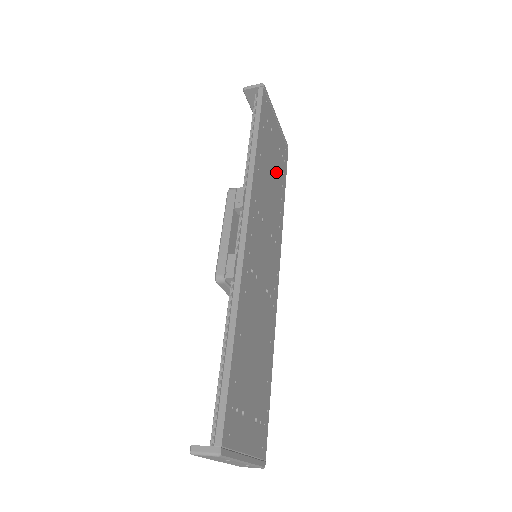
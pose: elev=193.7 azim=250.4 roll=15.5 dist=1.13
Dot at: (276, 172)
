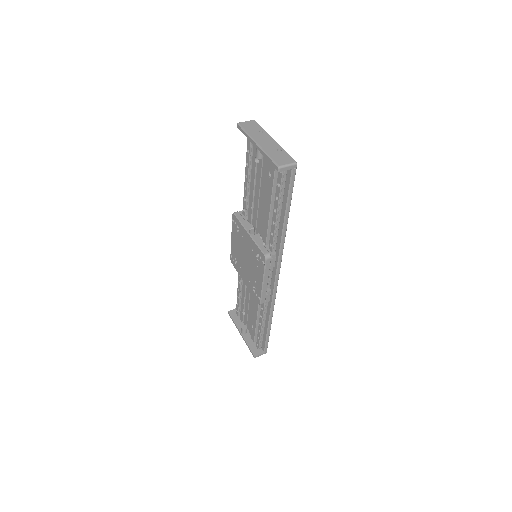
Dot at: occluded
